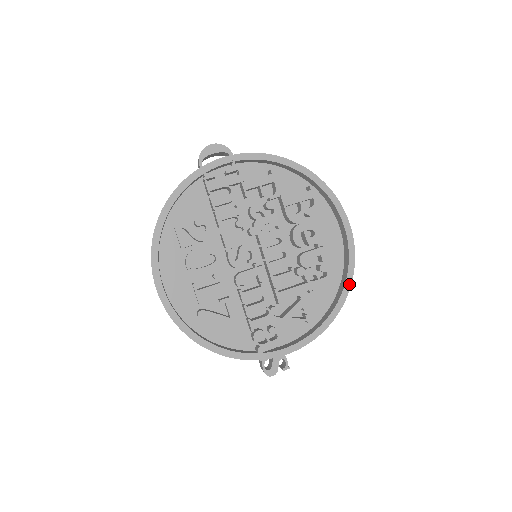
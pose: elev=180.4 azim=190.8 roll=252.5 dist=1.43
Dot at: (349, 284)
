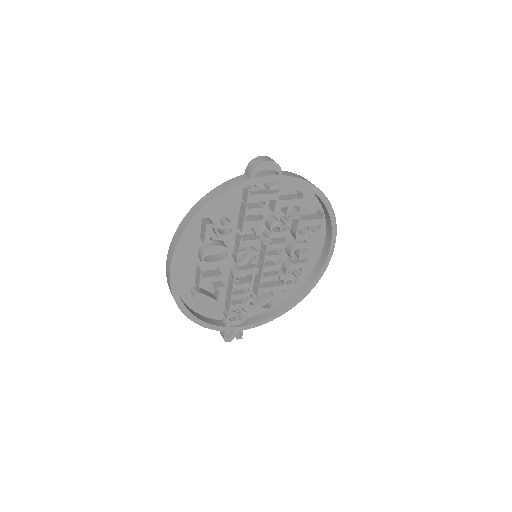
Dot at: (310, 290)
